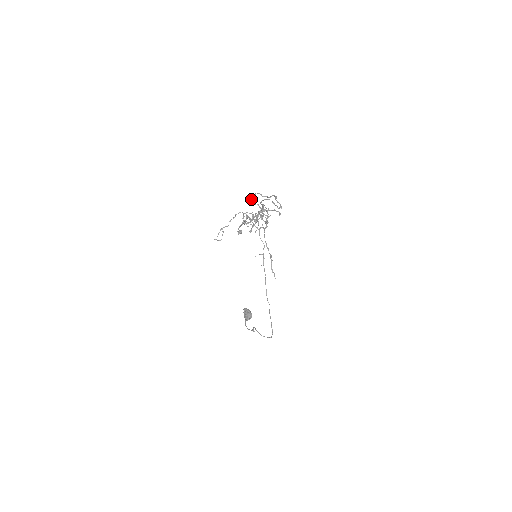
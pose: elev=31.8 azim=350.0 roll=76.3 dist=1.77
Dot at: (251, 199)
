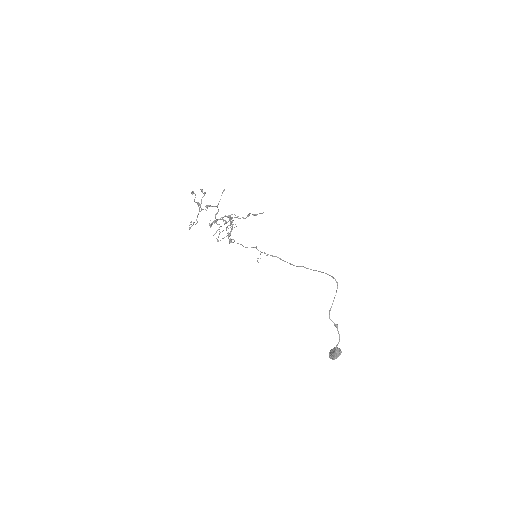
Dot at: (217, 241)
